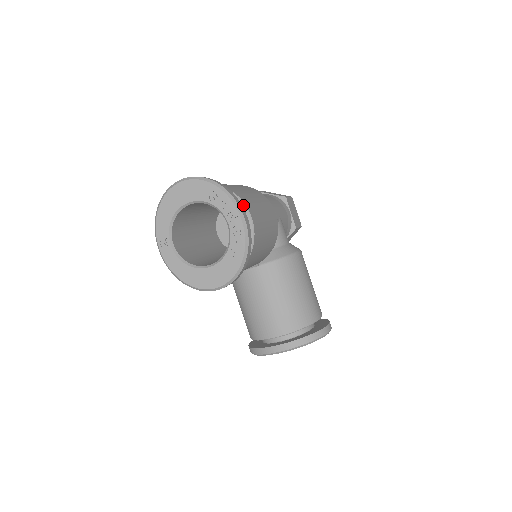
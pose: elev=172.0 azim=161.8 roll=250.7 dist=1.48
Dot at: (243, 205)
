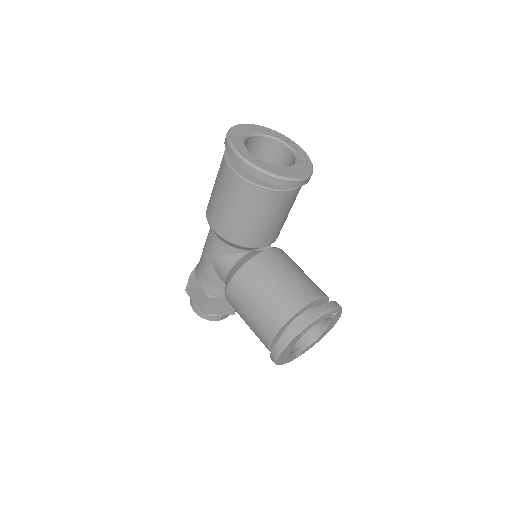
Dot at: occluded
